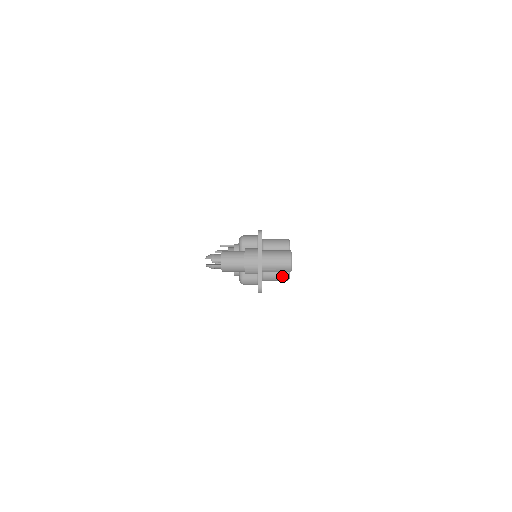
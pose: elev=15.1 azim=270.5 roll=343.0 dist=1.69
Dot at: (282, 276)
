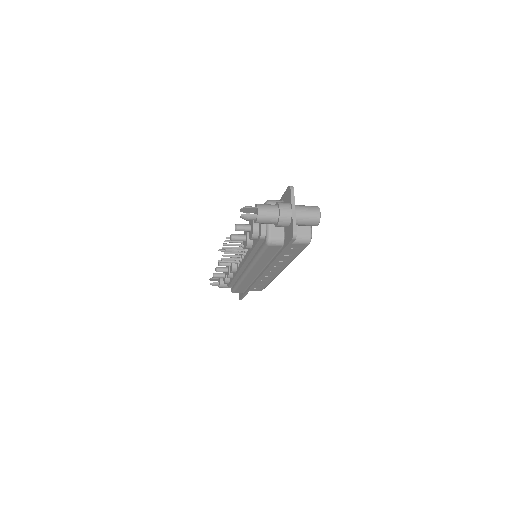
Dot at: (305, 237)
